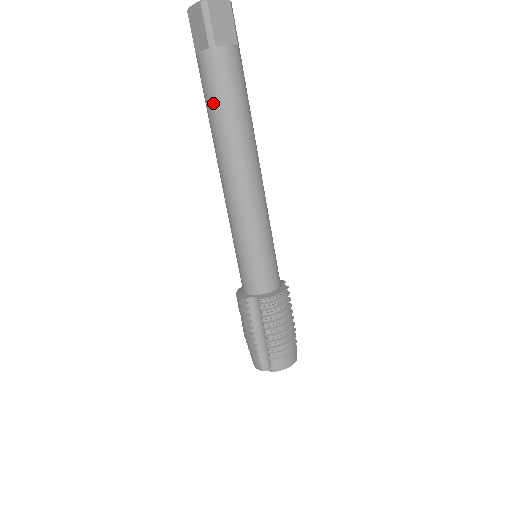
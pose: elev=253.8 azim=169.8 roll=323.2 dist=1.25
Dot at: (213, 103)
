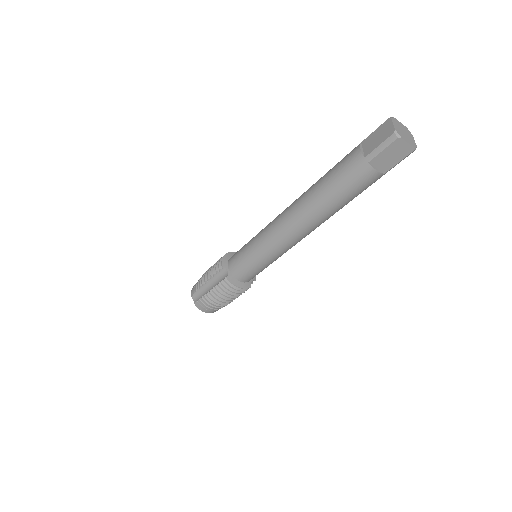
Dot at: (330, 180)
